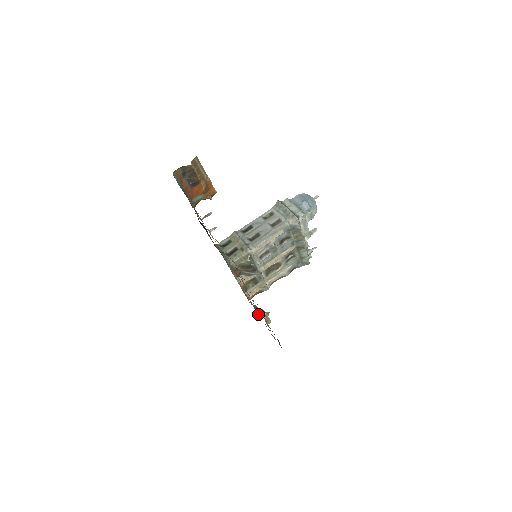
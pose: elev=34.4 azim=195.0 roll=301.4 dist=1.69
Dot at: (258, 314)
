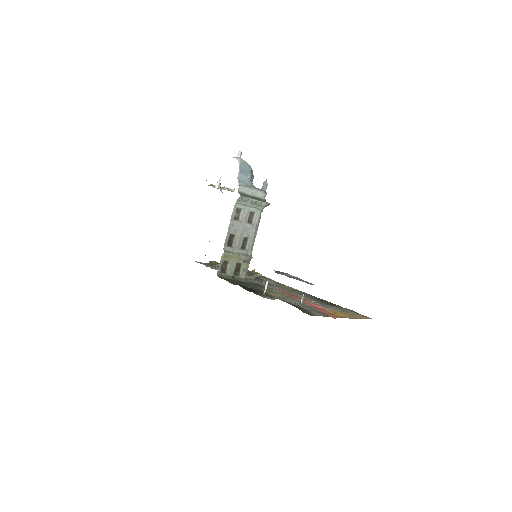
Dot at: occluded
